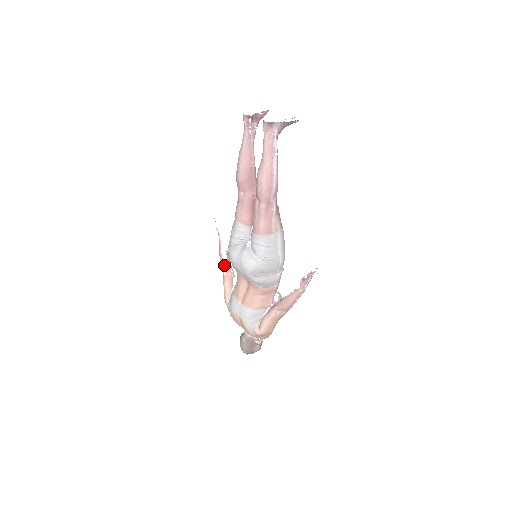
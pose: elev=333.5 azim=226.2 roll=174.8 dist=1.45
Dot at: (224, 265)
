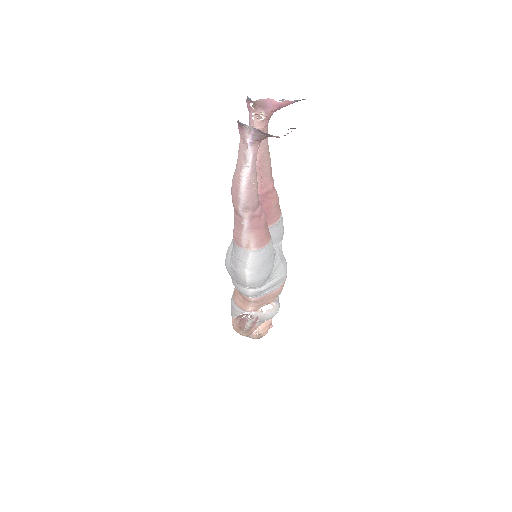
Dot at: occluded
